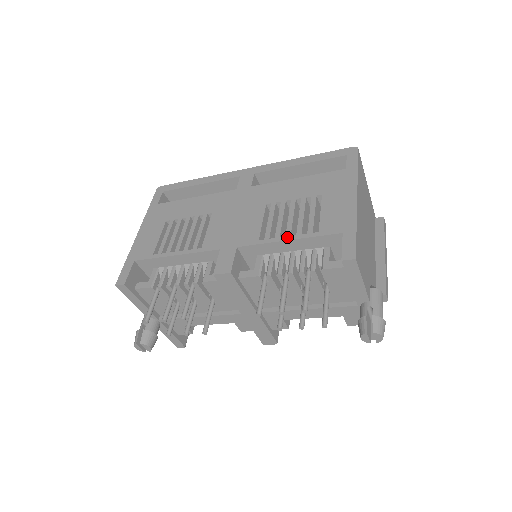
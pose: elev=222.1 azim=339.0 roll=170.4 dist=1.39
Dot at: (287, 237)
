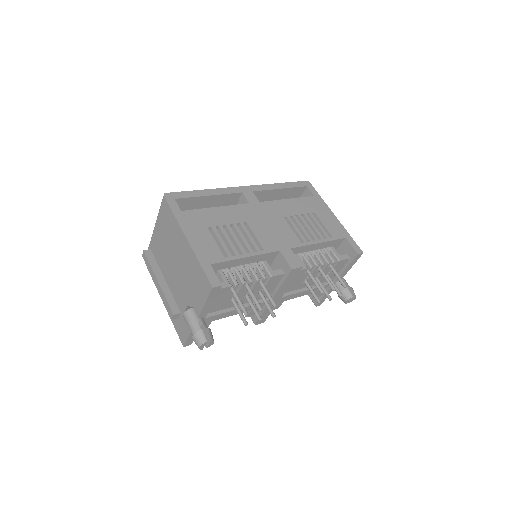
Dot at: (318, 241)
